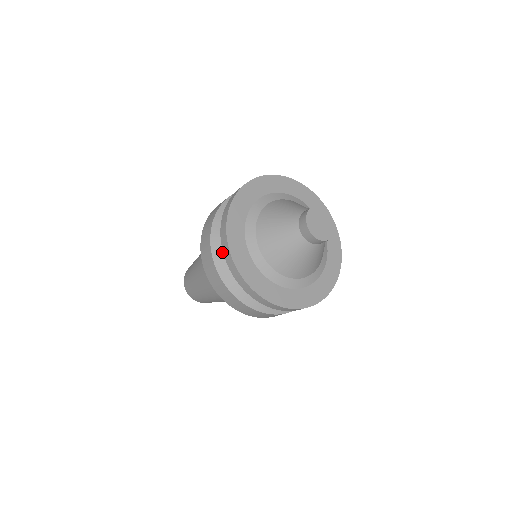
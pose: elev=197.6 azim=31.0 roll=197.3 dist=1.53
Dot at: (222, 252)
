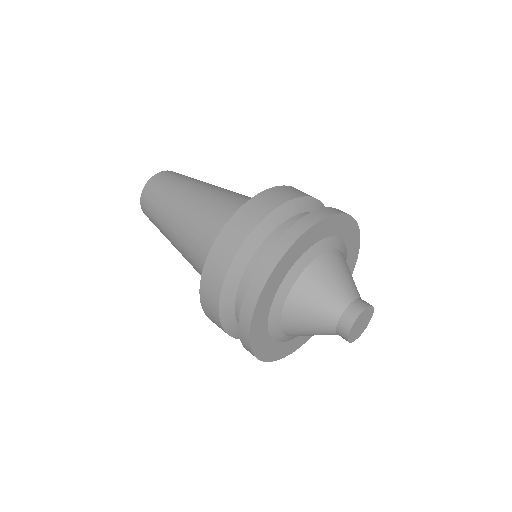
Dot at: (232, 308)
